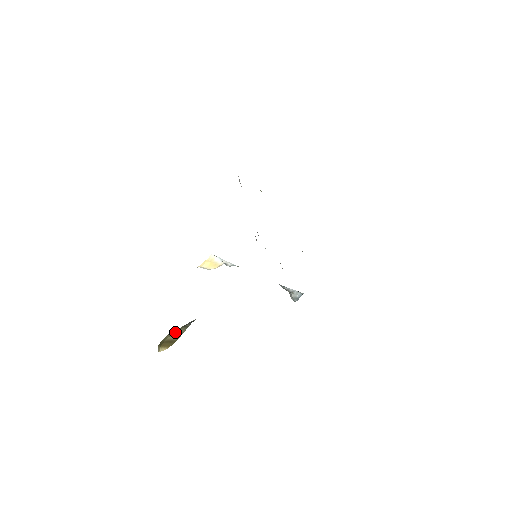
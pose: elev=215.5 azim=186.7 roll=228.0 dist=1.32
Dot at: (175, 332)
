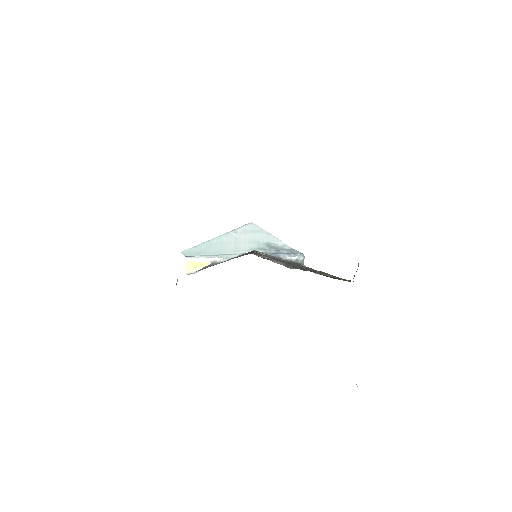
Dot at: occluded
